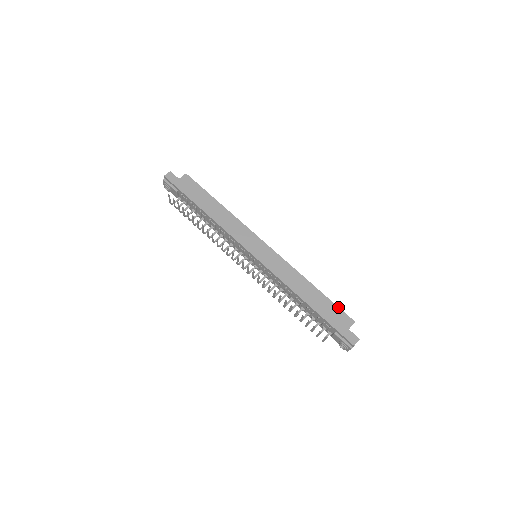
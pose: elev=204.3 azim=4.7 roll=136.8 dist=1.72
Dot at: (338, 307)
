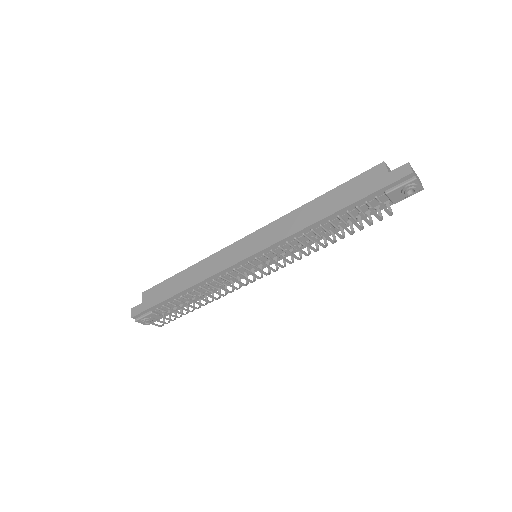
Dot at: (355, 177)
